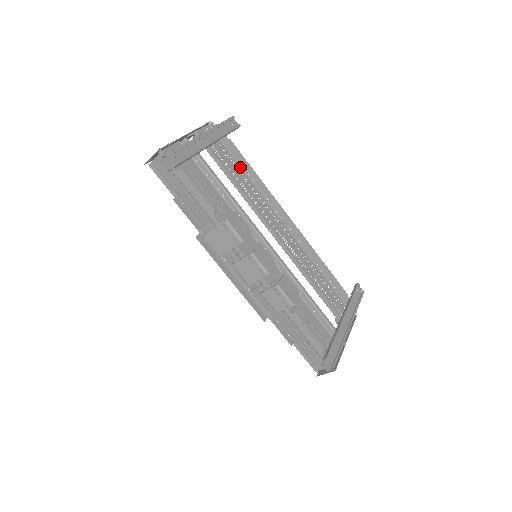
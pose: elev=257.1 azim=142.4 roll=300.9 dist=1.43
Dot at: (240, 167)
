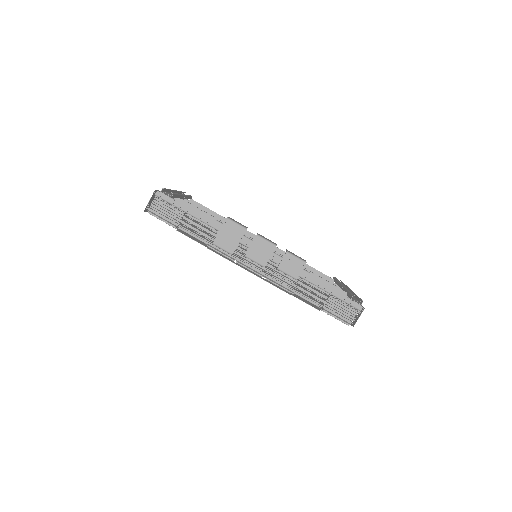
Dot at: occluded
